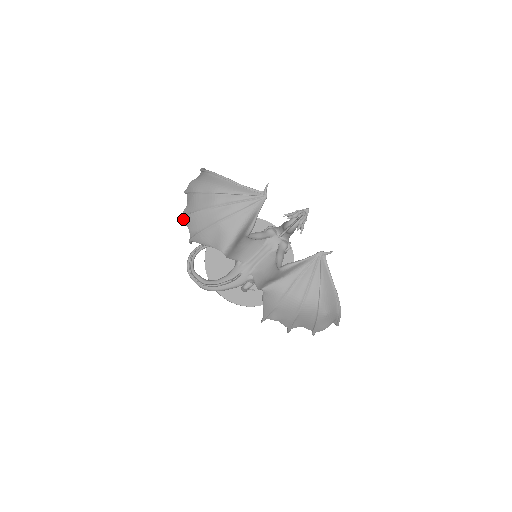
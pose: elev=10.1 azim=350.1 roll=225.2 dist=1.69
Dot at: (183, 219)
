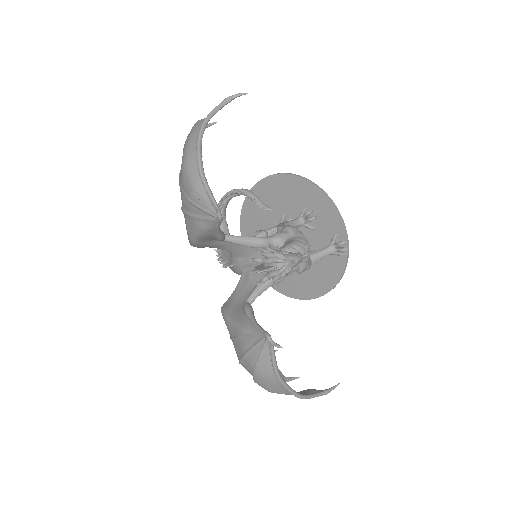
Dot at: occluded
